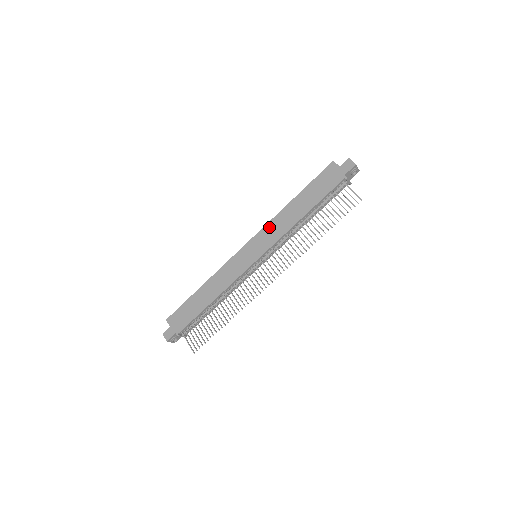
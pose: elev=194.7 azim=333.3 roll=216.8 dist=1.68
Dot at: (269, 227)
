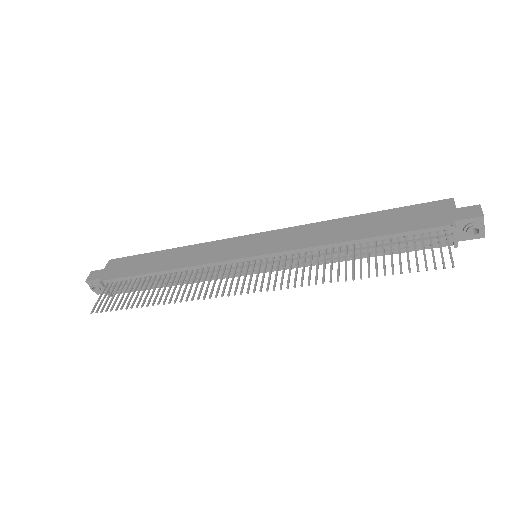
Dot at: (299, 230)
